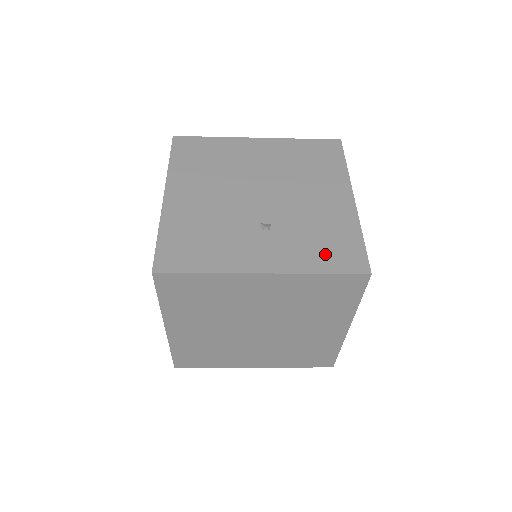
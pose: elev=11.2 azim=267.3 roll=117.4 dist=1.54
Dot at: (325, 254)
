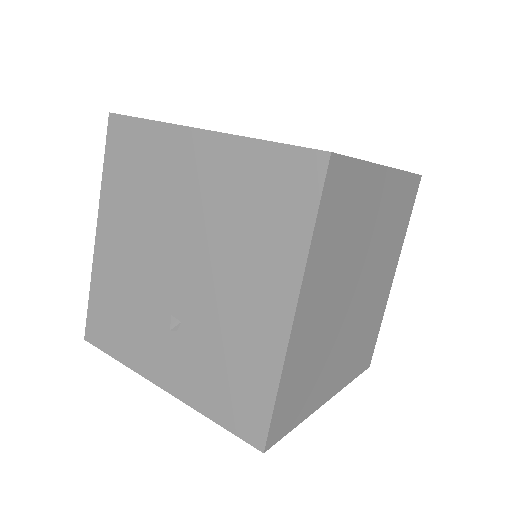
Dot at: (223, 396)
